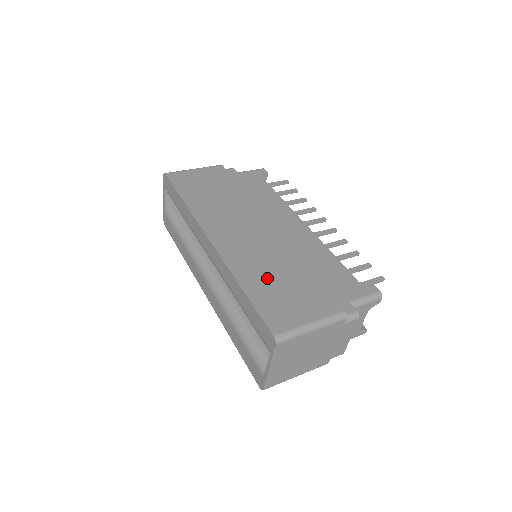
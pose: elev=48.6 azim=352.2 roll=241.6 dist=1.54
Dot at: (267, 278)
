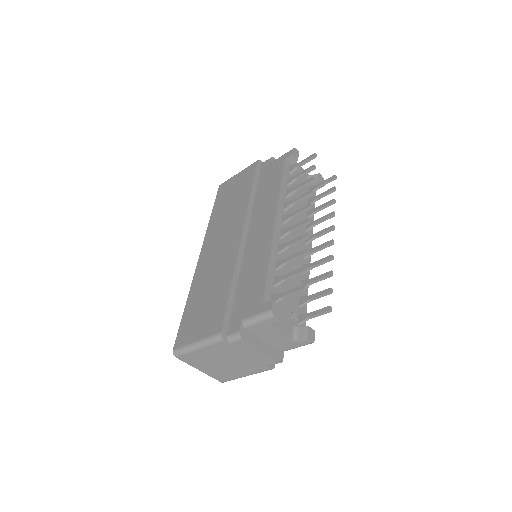
Dot at: (202, 294)
